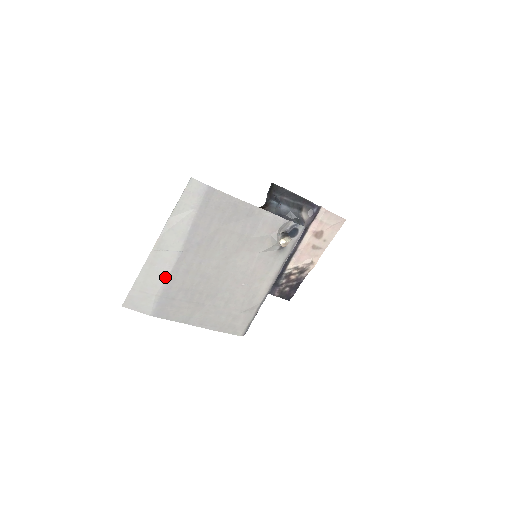
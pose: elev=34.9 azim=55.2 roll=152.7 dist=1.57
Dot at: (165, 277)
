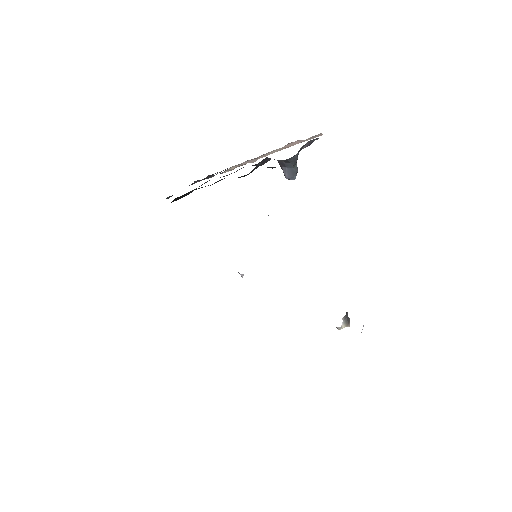
Dot at: occluded
